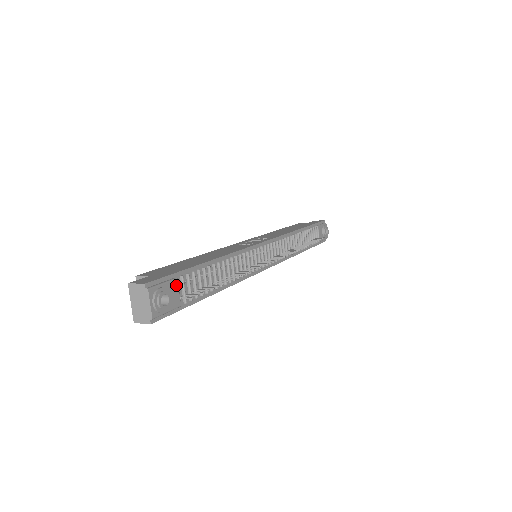
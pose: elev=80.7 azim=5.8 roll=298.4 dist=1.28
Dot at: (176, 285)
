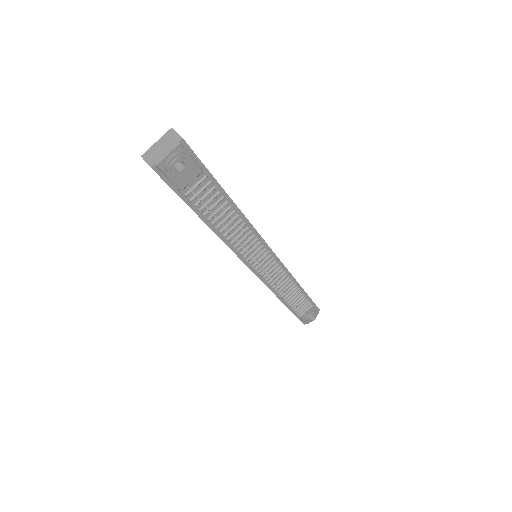
Dot at: (196, 173)
